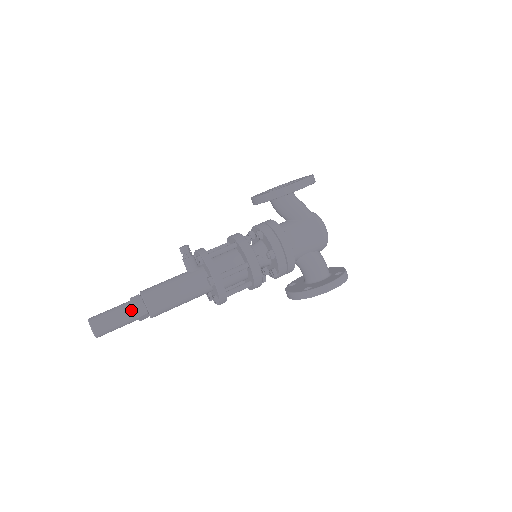
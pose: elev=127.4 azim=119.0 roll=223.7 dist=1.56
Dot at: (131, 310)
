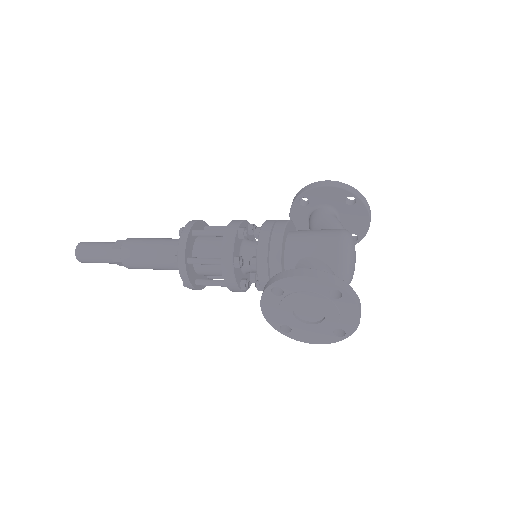
Dot at: (114, 243)
